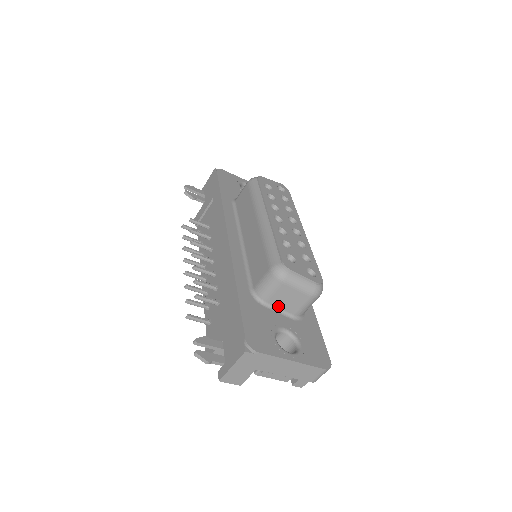
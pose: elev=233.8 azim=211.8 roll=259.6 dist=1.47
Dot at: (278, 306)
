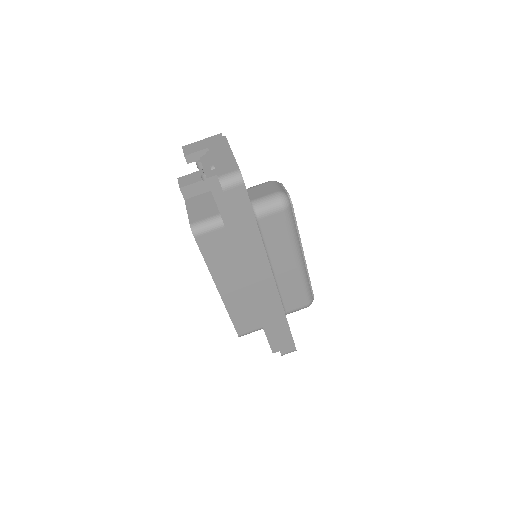
Dot at: (250, 193)
